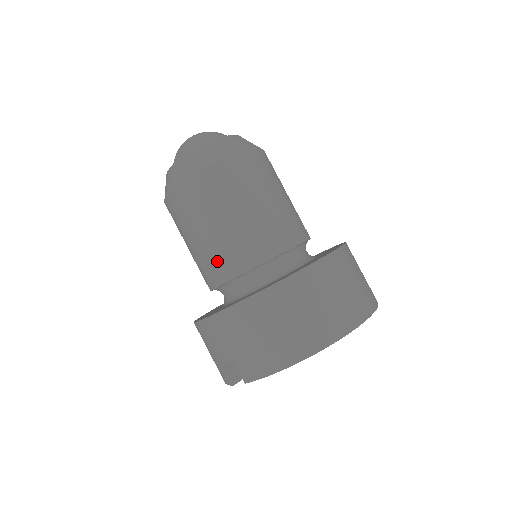
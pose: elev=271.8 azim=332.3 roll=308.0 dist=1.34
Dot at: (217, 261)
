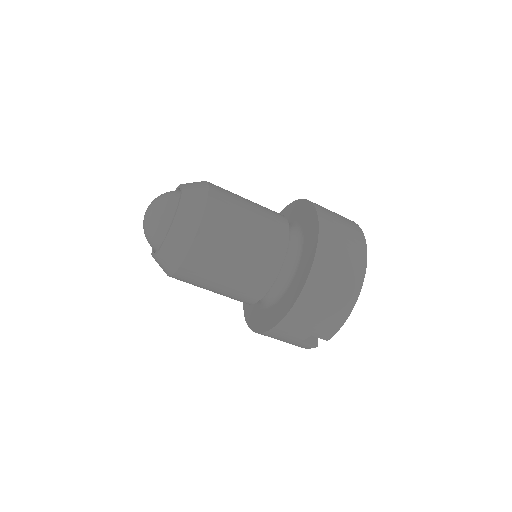
Dot at: (250, 286)
